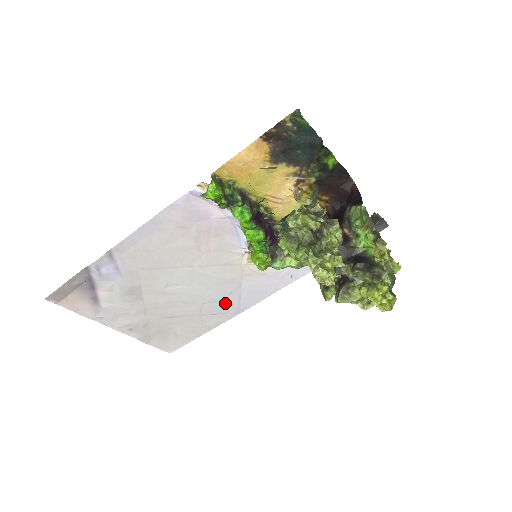
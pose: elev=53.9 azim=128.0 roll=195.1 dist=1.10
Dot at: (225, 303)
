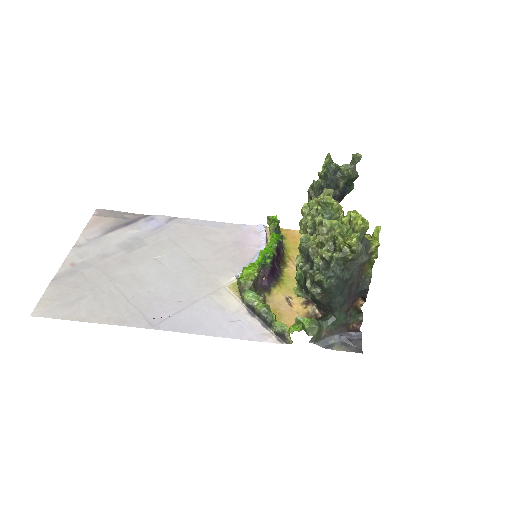
Dot at: (161, 307)
